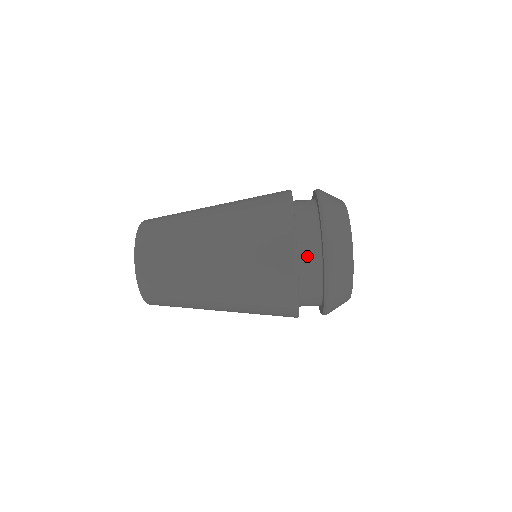
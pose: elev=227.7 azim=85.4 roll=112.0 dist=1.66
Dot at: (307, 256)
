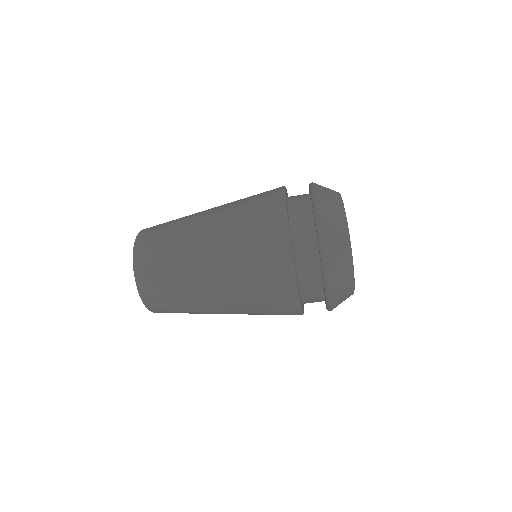
Dot at: (299, 224)
